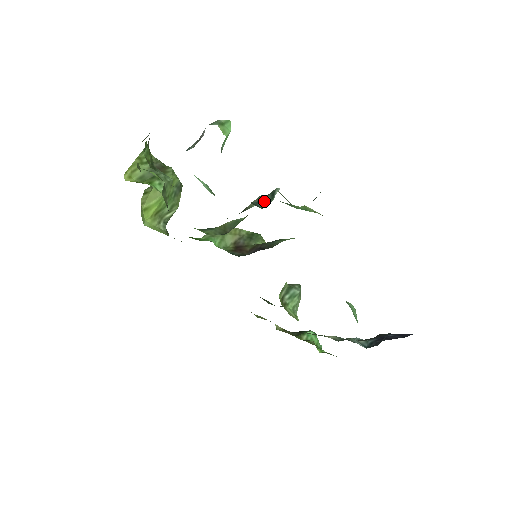
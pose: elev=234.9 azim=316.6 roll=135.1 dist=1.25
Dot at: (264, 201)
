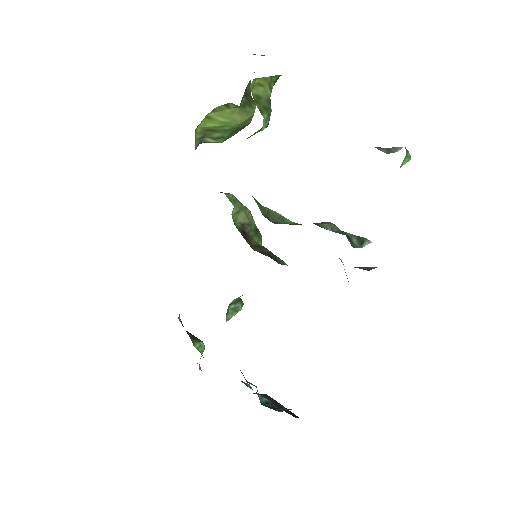
Dot at: (351, 239)
